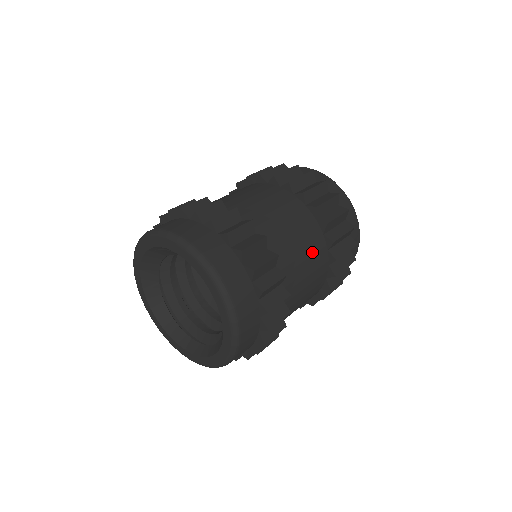
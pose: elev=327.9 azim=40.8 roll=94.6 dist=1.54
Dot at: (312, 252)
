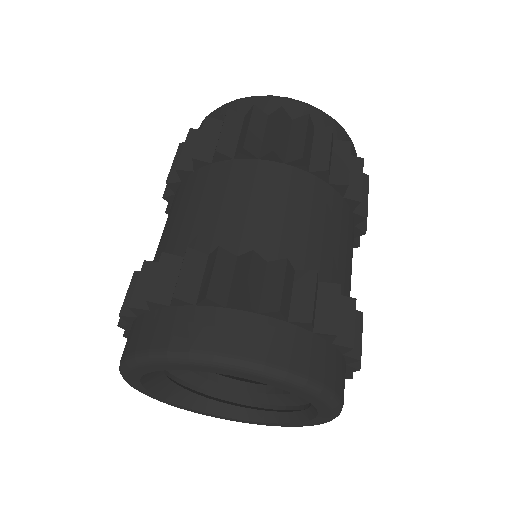
Dot at: occluded
